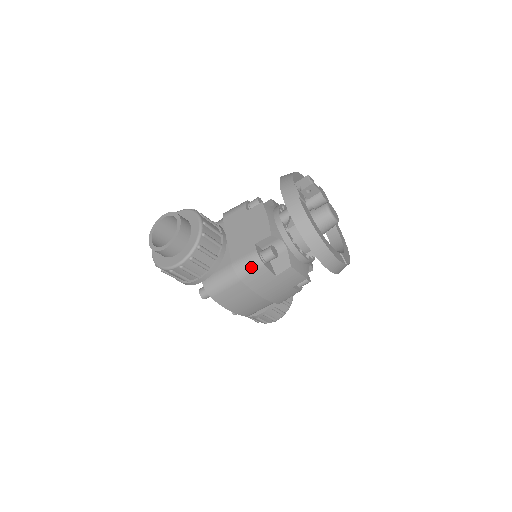
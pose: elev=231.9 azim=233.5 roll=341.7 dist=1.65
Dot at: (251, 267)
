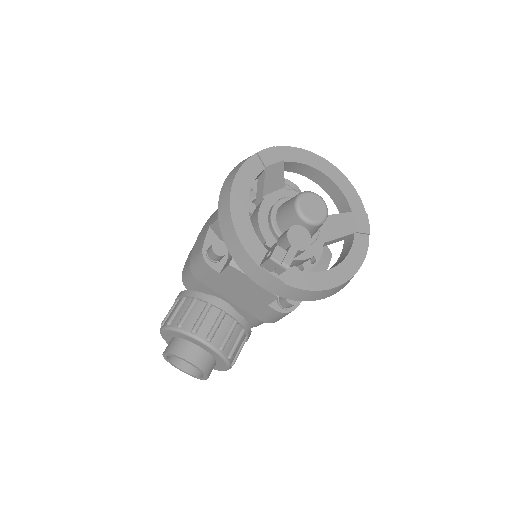
Dot at: occluded
